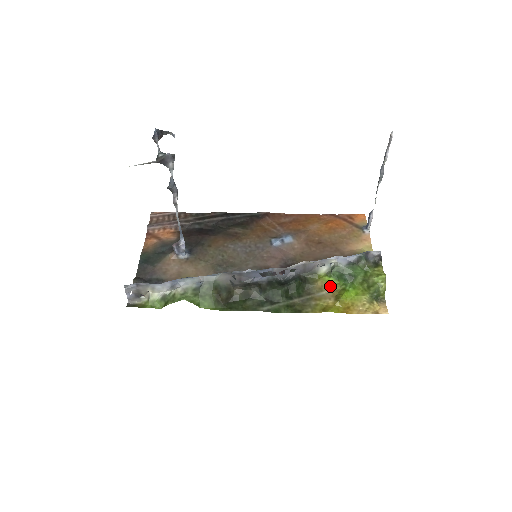
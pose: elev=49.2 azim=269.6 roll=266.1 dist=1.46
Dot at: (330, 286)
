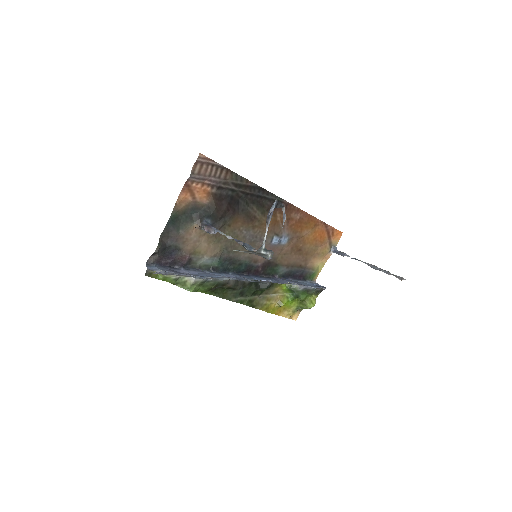
Dot at: (282, 292)
